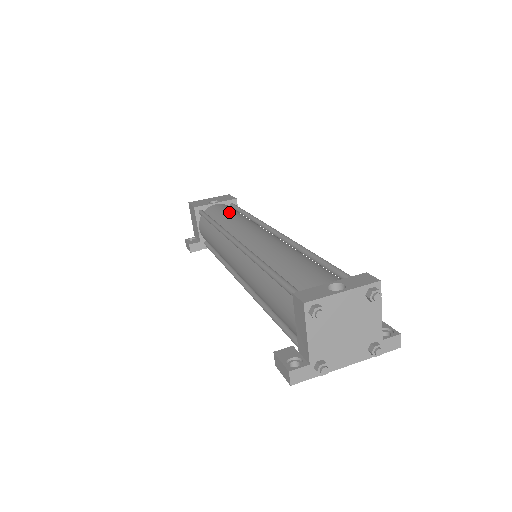
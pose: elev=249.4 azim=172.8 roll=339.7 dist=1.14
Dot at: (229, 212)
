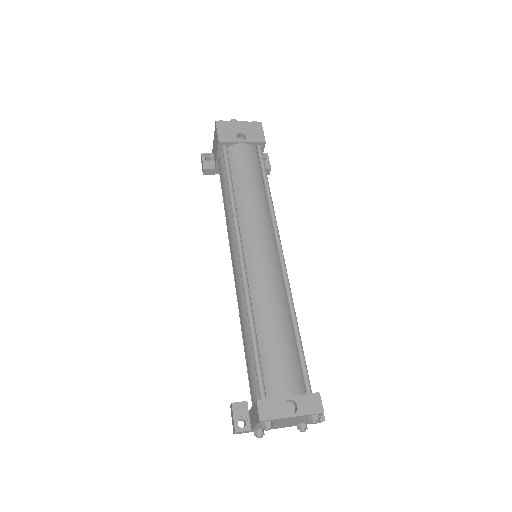
Dot at: (250, 178)
